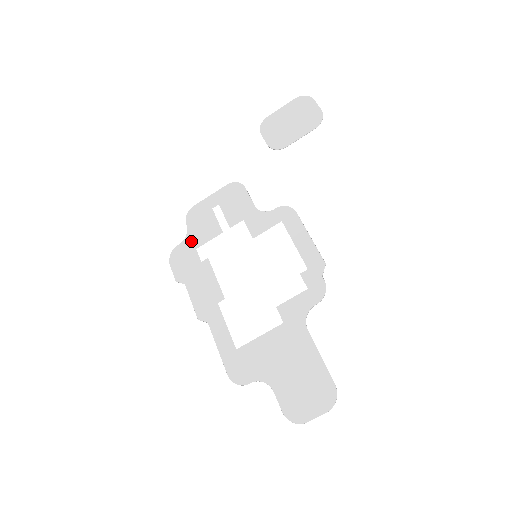
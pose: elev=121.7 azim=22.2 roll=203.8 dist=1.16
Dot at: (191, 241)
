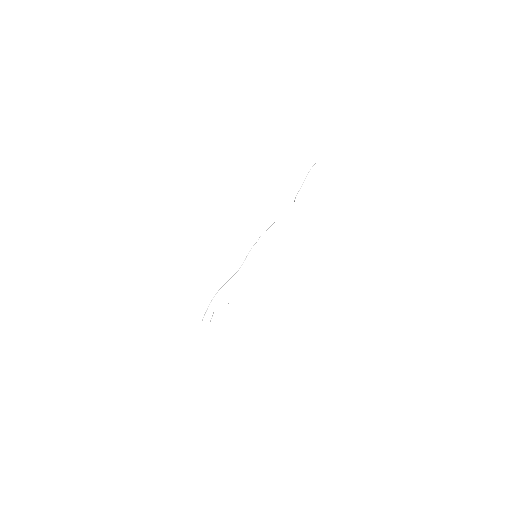
Dot at: occluded
